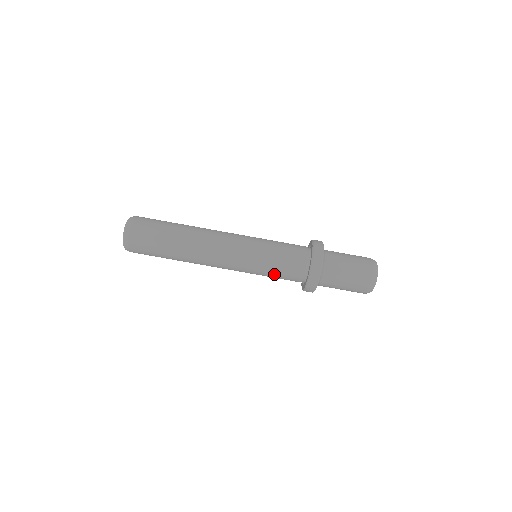
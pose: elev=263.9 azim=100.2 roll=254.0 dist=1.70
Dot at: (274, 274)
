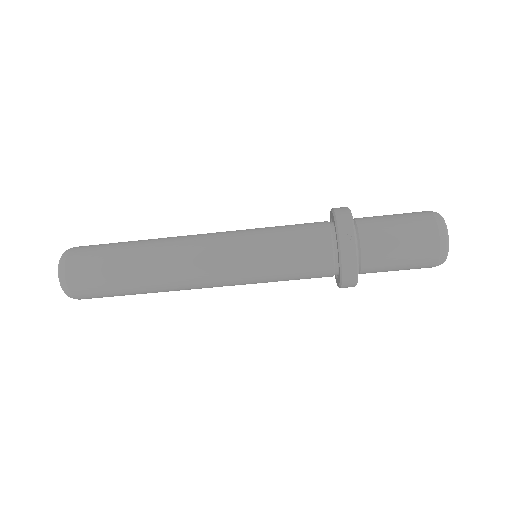
Dot at: occluded
